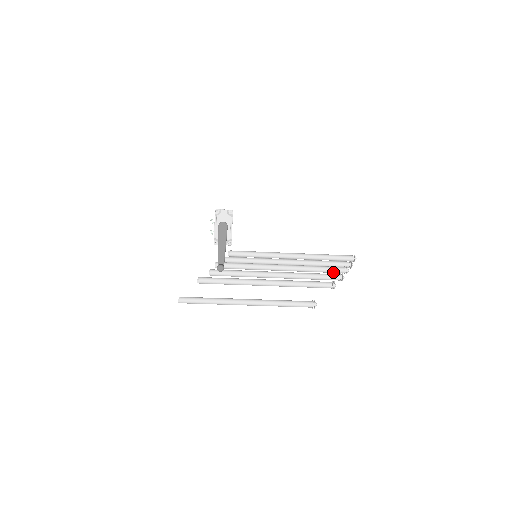
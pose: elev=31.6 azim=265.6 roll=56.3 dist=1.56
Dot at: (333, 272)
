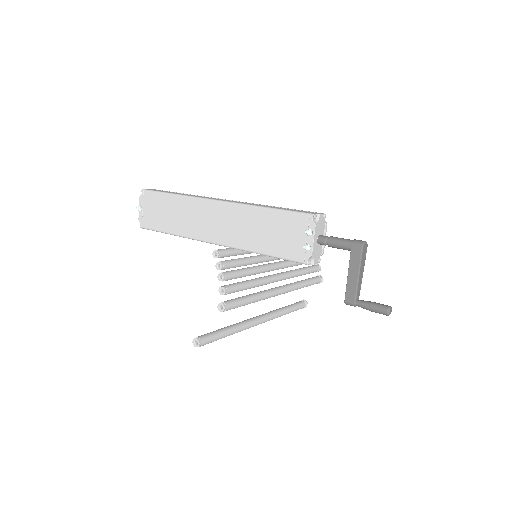
Dot at: occluded
